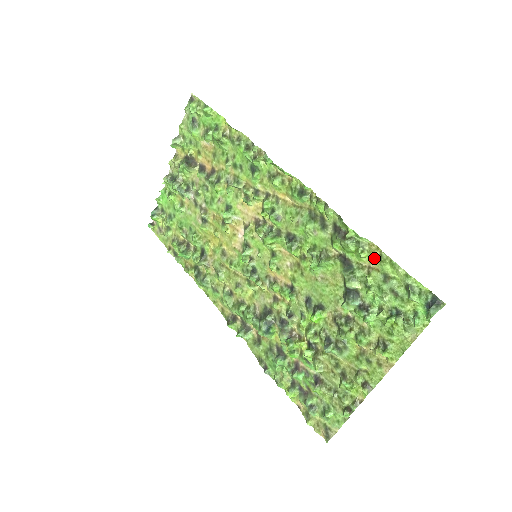
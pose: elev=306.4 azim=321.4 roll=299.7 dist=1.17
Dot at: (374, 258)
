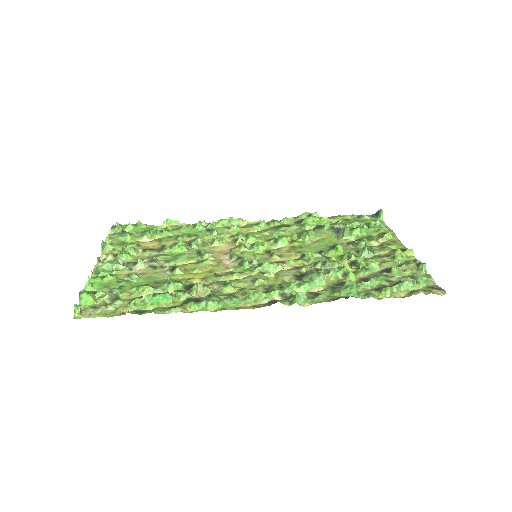
Dot at: (332, 218)
